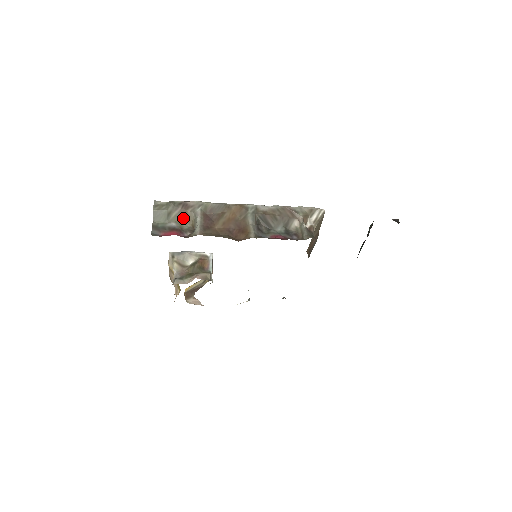
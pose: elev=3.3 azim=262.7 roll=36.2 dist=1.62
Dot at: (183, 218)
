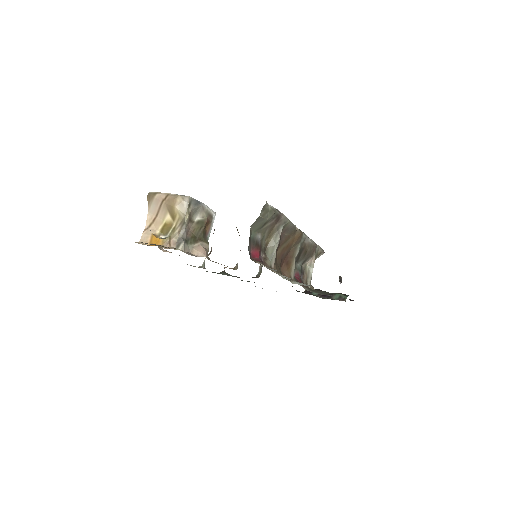
Dot at: (268, 232)
